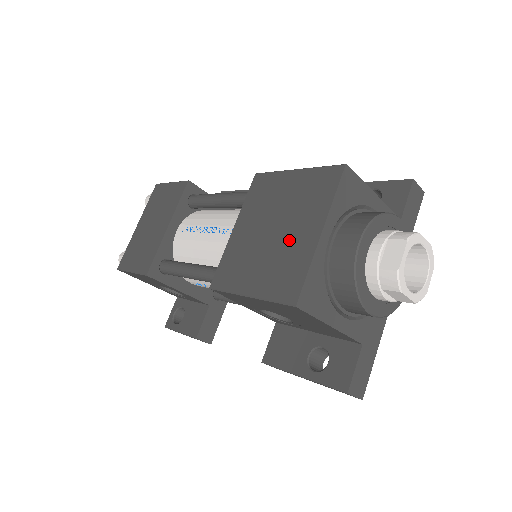
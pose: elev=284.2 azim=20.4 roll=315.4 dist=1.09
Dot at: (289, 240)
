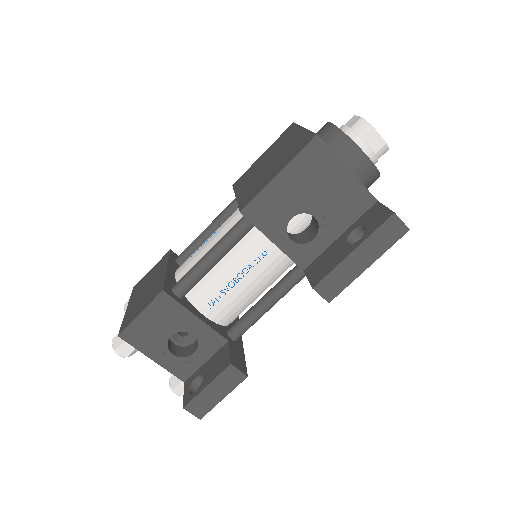
Dot at: (285, 149)
